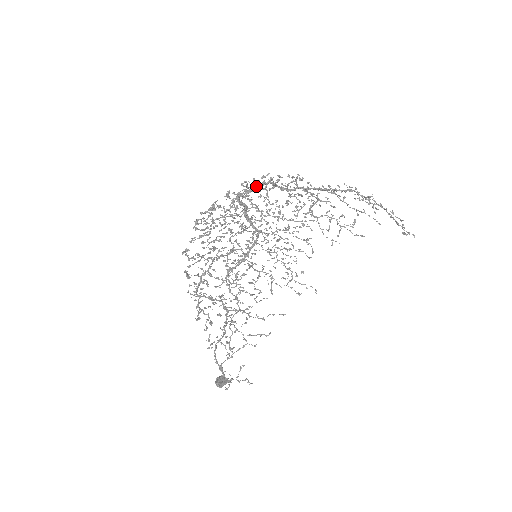
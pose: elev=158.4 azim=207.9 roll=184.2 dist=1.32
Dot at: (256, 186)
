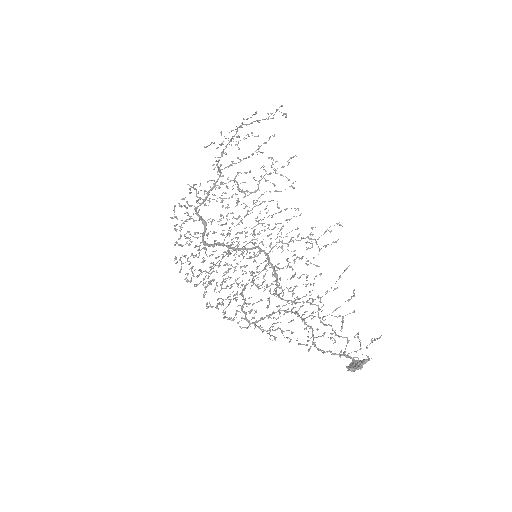
Dot at: (185, 221)
